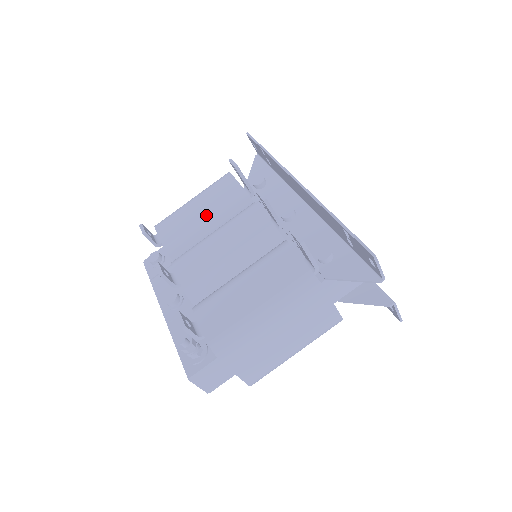
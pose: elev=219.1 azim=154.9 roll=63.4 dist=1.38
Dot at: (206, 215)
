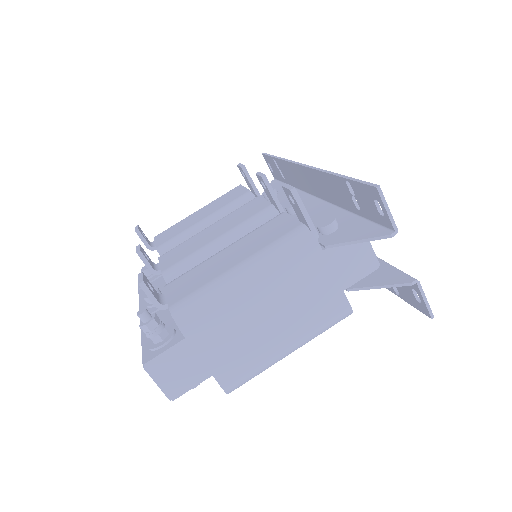
Dot at: (206, 216)
